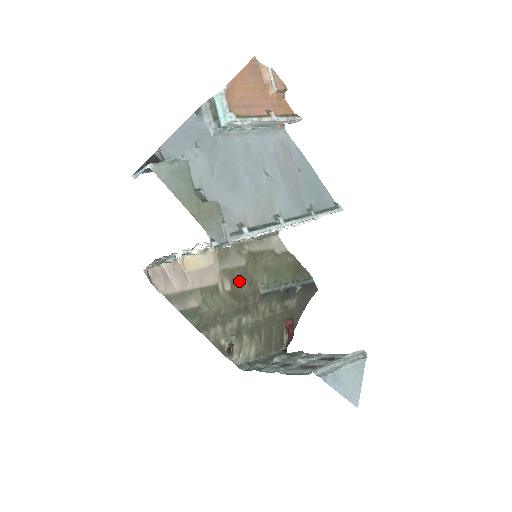
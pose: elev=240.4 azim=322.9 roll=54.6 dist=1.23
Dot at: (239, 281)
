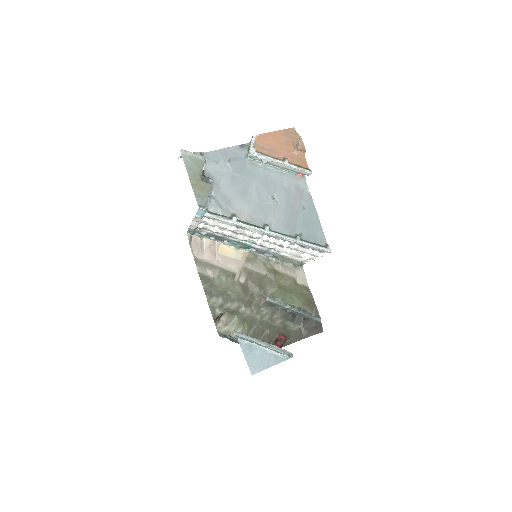
Dot at: (253, 282)
